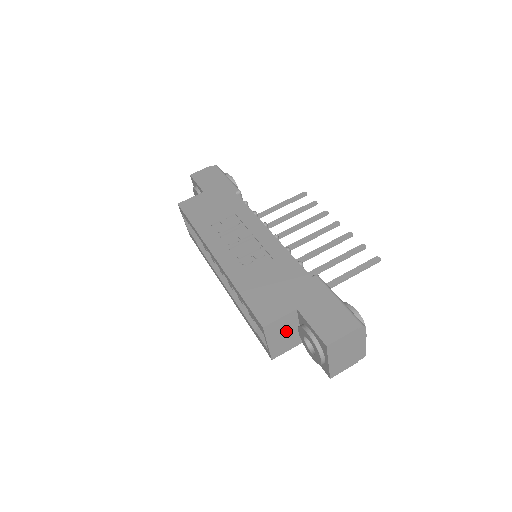
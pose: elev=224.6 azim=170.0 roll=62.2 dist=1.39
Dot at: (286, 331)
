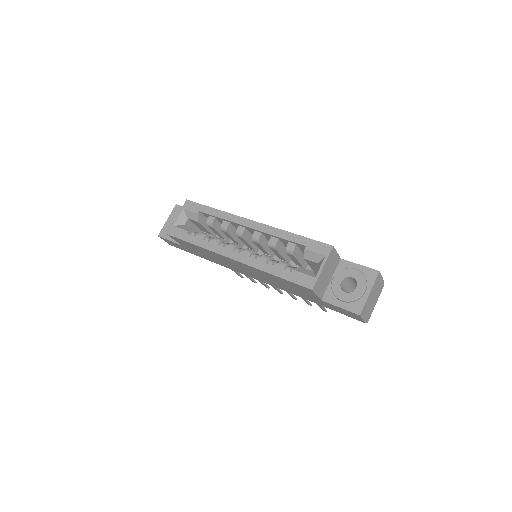
Dot at: (329, 271)
